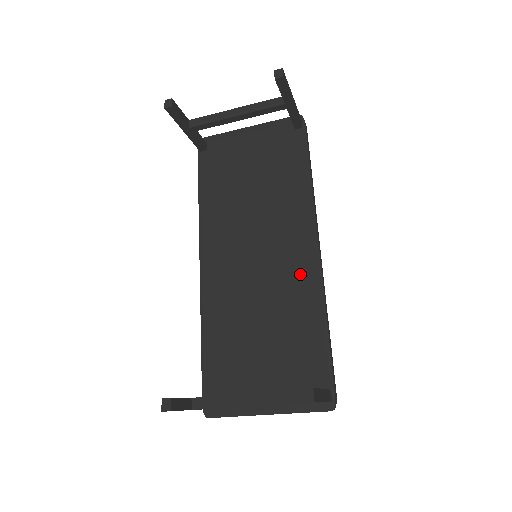
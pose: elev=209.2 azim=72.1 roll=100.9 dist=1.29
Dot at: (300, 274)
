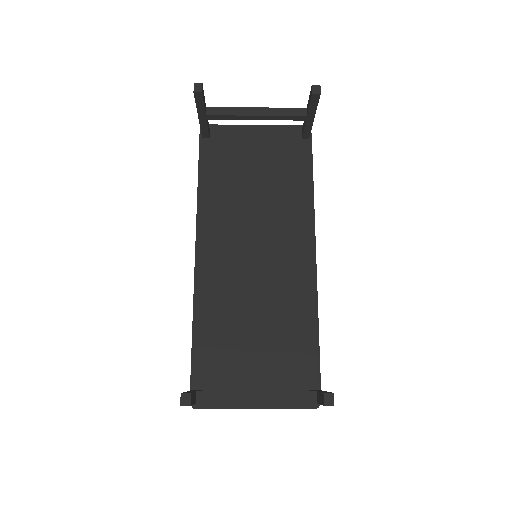
Dot at: (297, 280)
